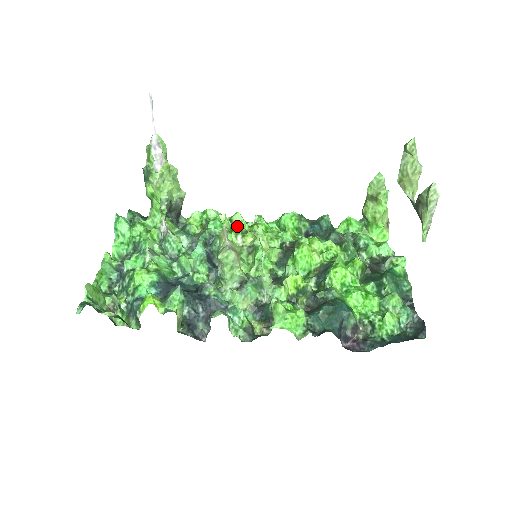
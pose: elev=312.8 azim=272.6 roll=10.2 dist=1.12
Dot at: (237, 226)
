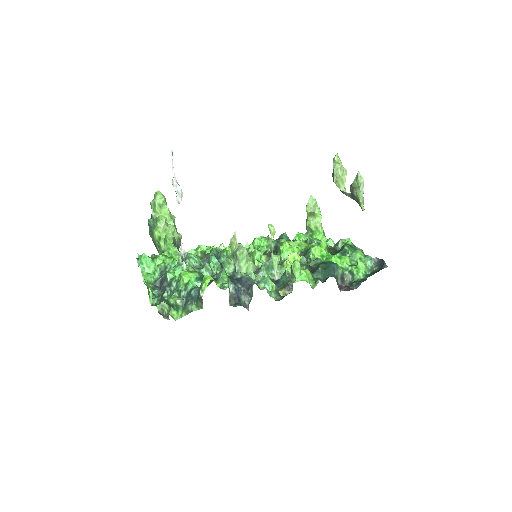
Dot at: (229, 248)
